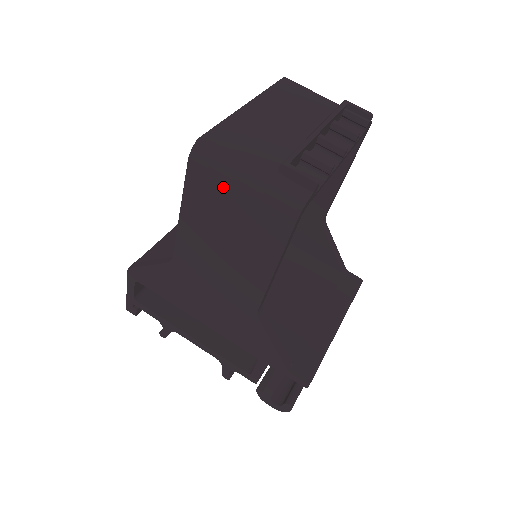
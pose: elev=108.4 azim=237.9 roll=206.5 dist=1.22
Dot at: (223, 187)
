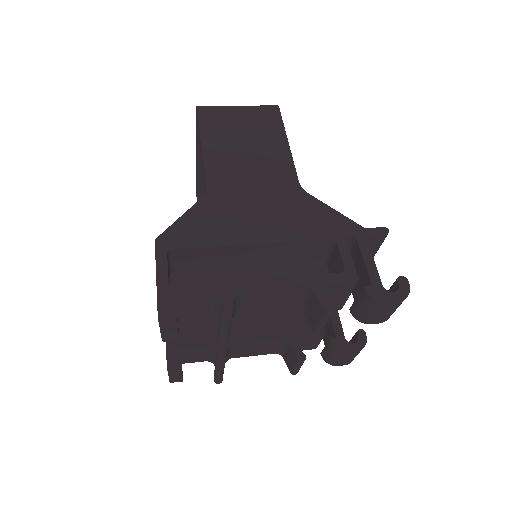
Dot at: (227, 112)
